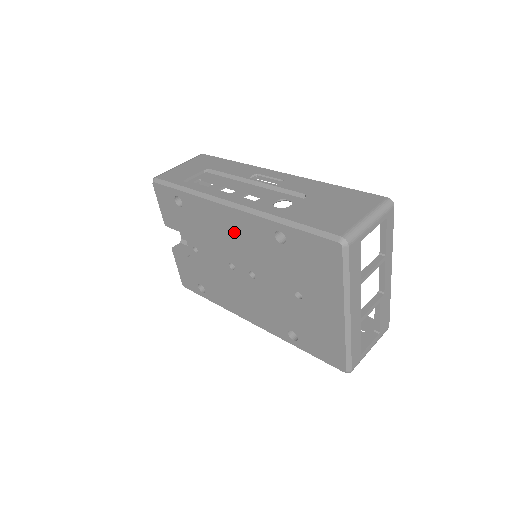
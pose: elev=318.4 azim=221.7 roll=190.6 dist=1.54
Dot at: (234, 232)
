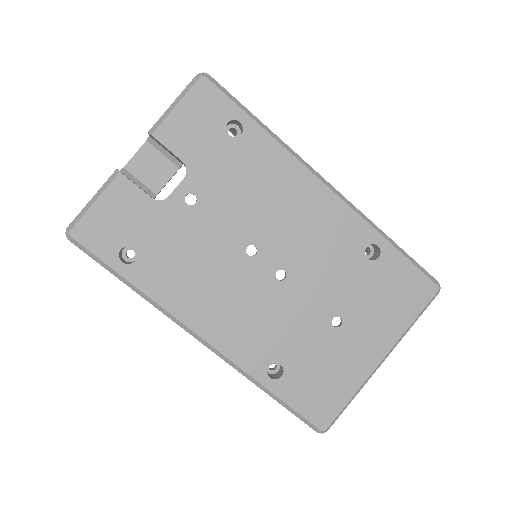
Dot at: (305, 215)
